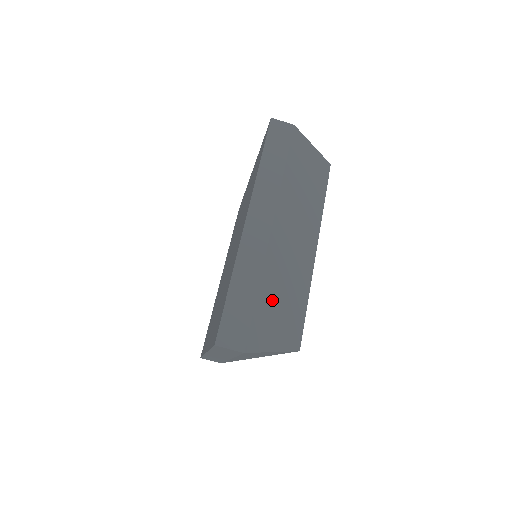
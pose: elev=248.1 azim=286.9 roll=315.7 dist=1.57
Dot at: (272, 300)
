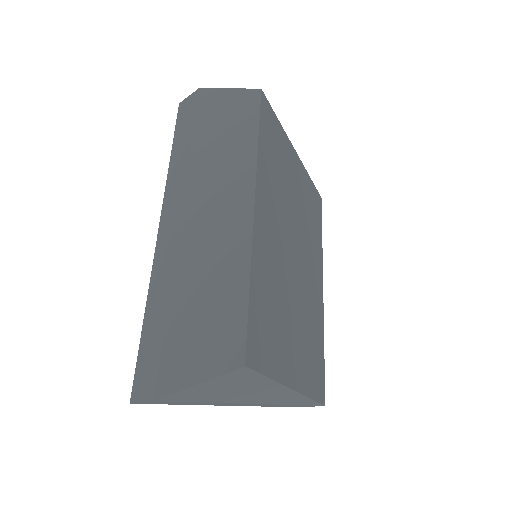
Dot at: (189, 312)
